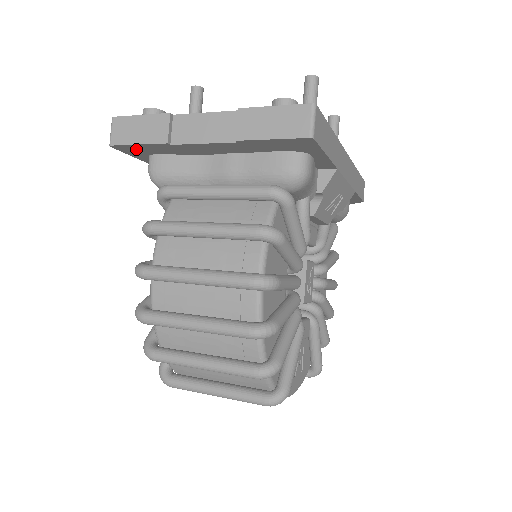
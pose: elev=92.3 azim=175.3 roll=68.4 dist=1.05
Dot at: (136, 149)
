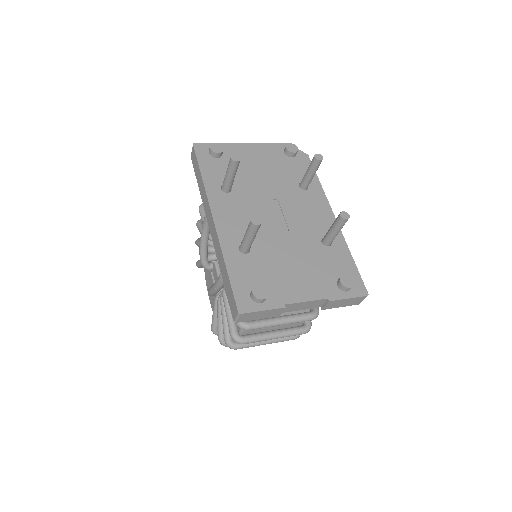
Dot at: occluded
